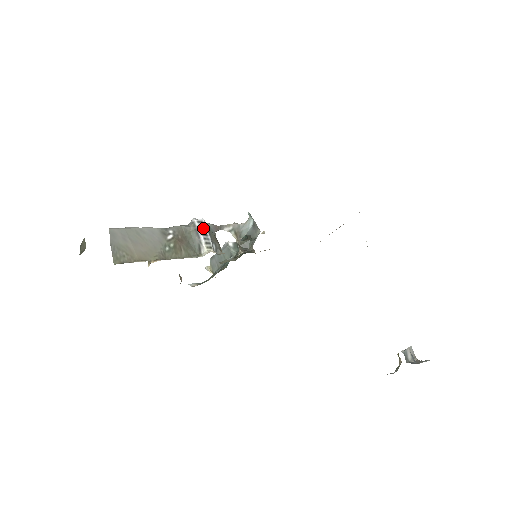
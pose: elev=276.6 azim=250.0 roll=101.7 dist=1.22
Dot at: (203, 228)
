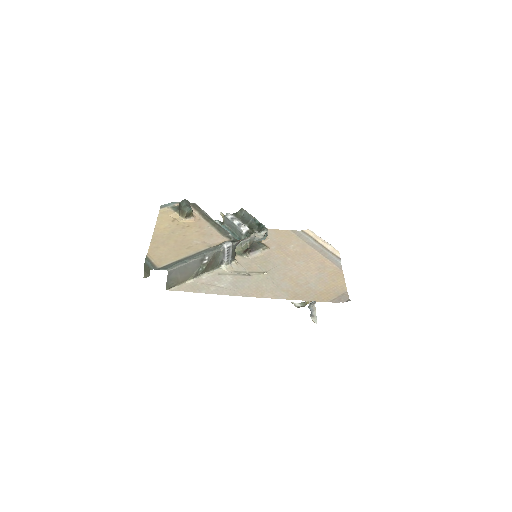
Dot at: (229, 251)
